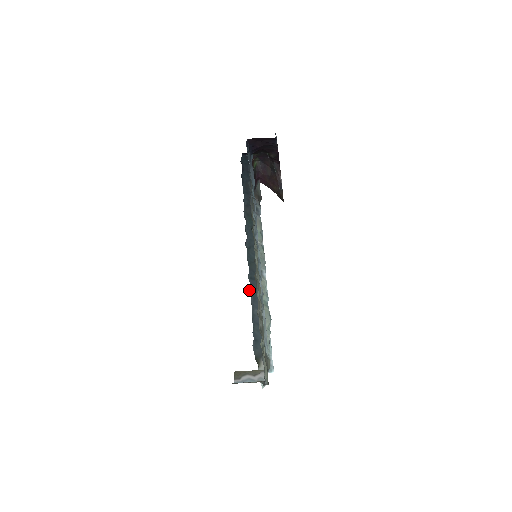
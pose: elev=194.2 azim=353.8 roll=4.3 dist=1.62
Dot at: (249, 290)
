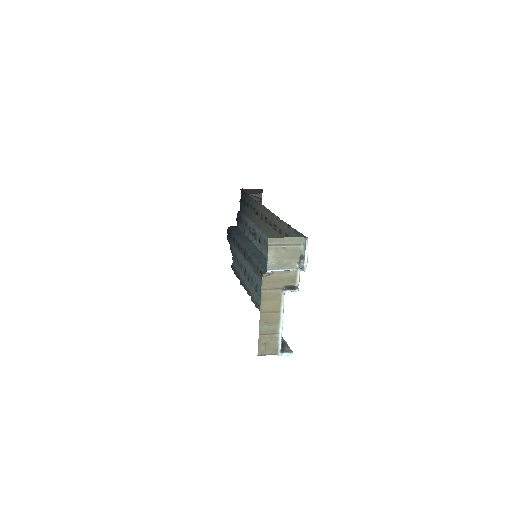
Dot at: (256, 265)
